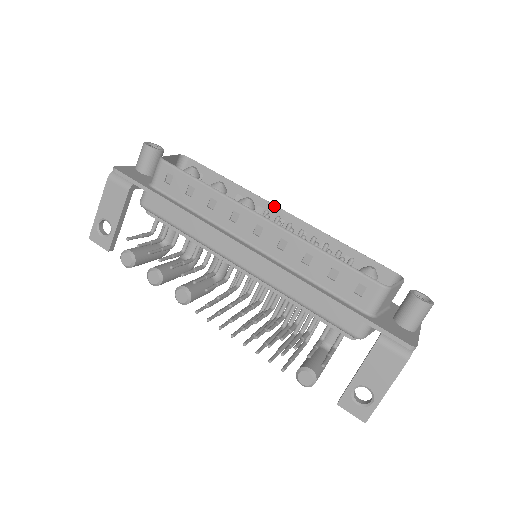
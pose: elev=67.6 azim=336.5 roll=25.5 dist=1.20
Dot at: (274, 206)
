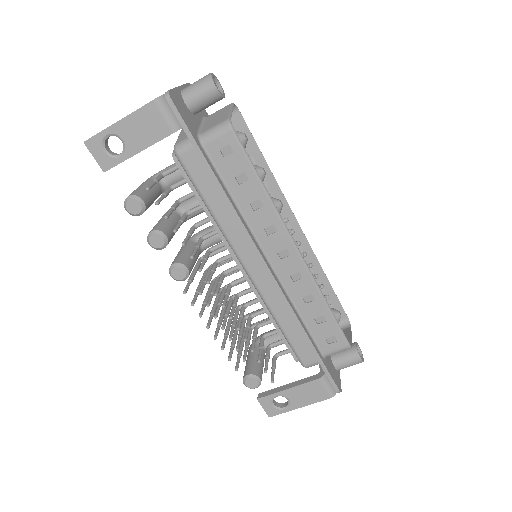
Dot at: (292, 213)
